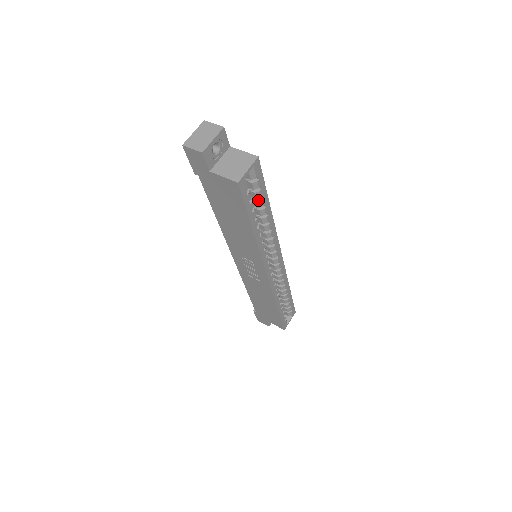
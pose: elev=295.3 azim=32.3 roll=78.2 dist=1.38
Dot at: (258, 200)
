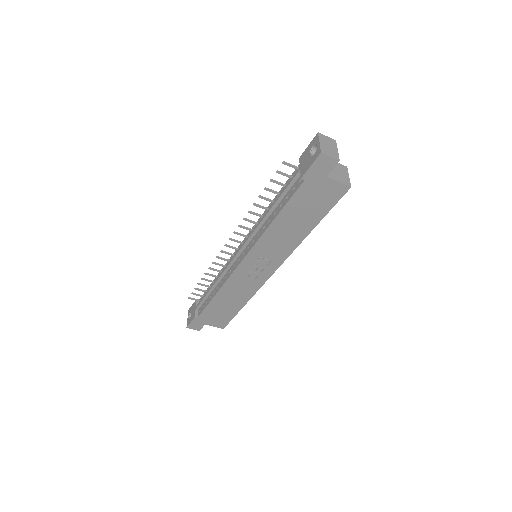
Dot at: occluded
